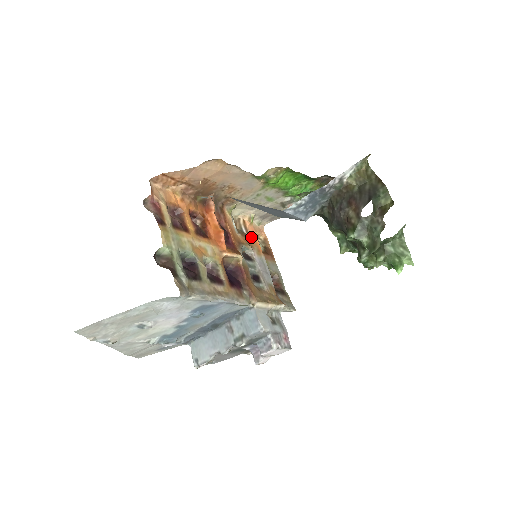
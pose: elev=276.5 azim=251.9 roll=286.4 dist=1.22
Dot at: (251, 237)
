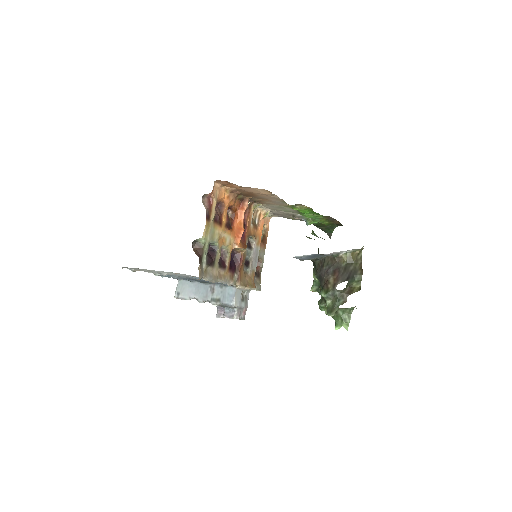
Dot at: (259, 229)
